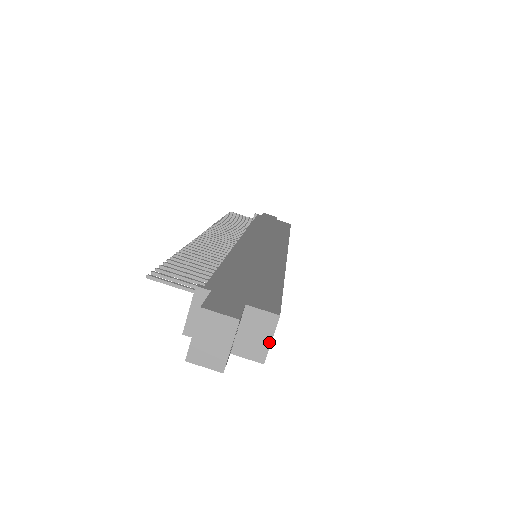
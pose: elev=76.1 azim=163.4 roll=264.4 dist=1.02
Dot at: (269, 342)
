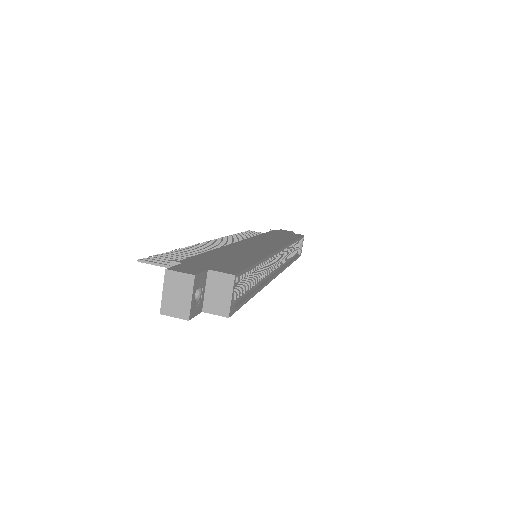
Dot at: (230, 298)
